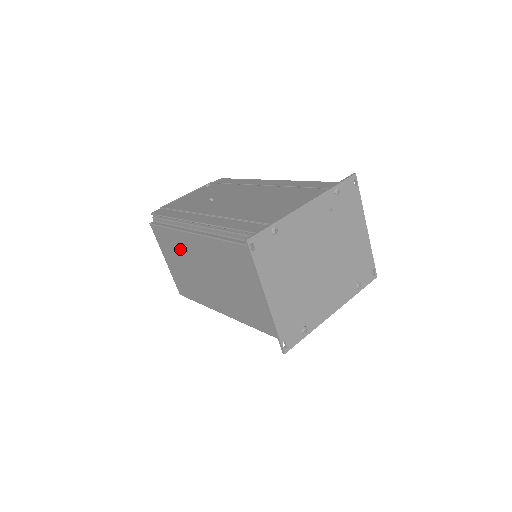
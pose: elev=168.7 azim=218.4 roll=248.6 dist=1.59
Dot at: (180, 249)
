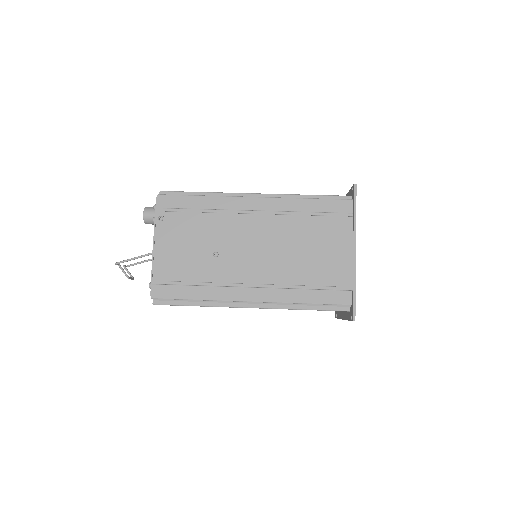
Dot at: occluded
